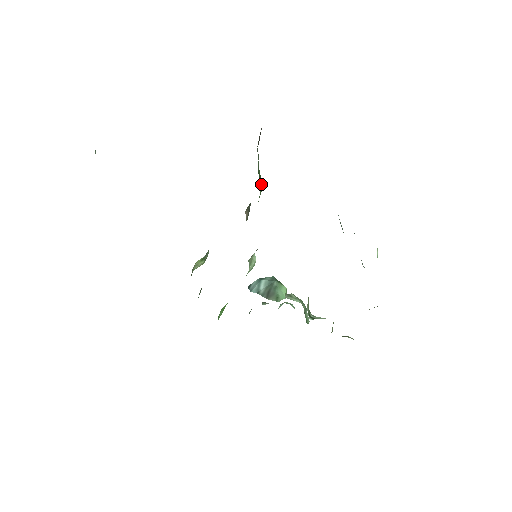
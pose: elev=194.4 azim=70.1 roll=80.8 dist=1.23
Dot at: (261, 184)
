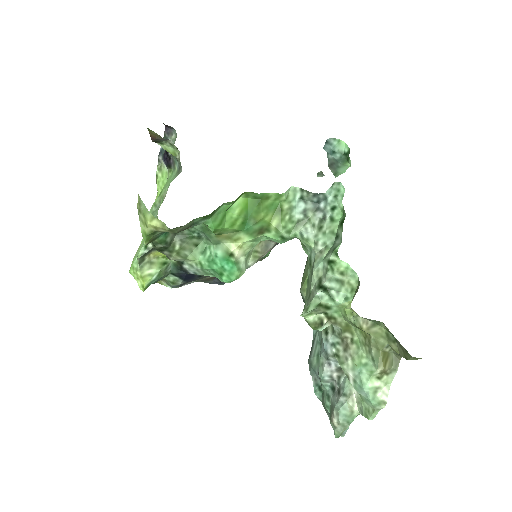
Dot at: occluded
